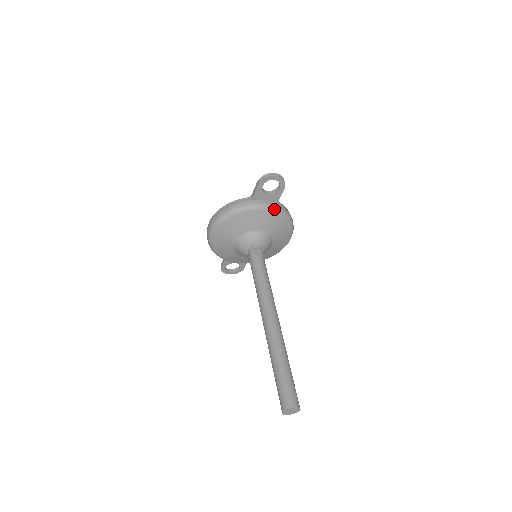
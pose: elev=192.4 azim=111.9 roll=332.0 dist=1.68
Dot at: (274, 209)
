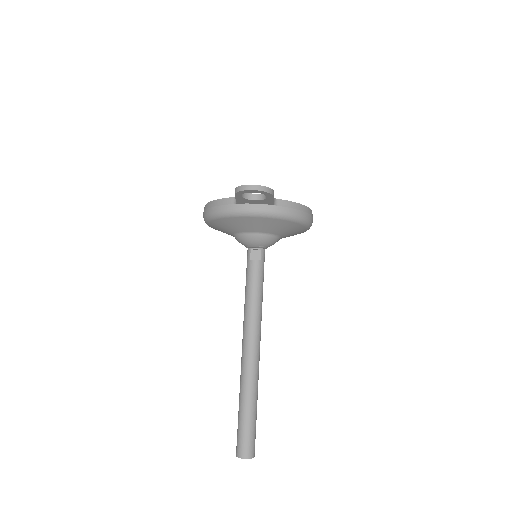
Dot at: (267, 215)
